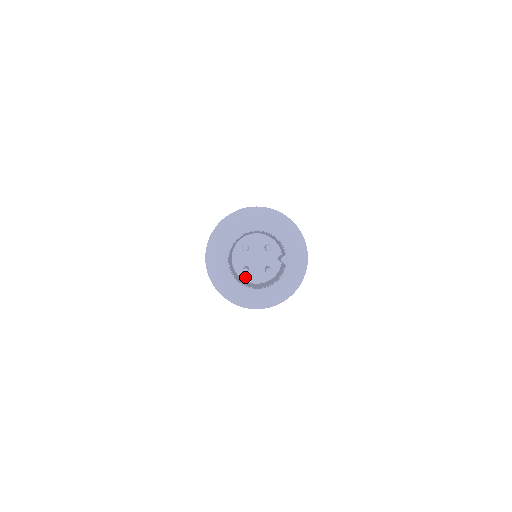
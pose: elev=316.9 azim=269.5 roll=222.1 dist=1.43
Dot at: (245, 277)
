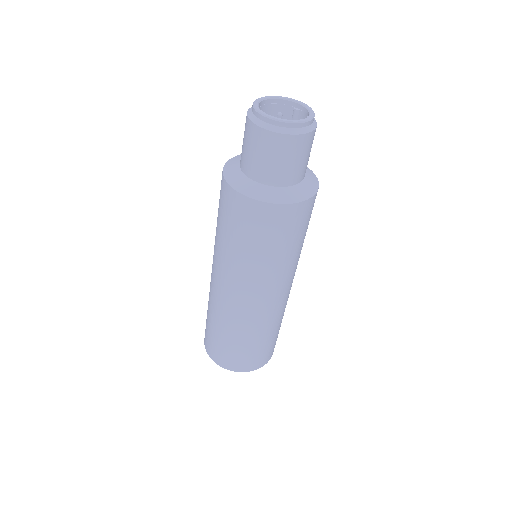
Dot at: occluded
